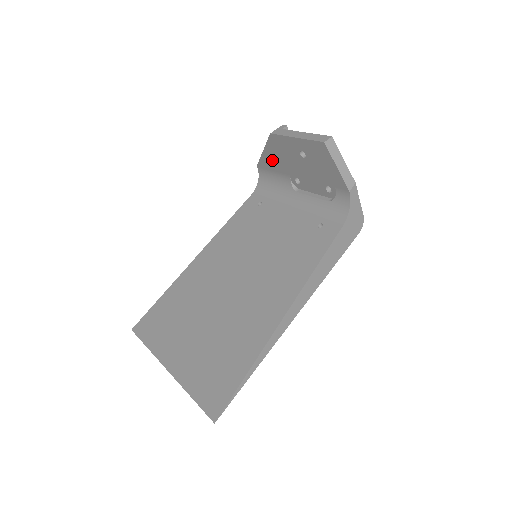
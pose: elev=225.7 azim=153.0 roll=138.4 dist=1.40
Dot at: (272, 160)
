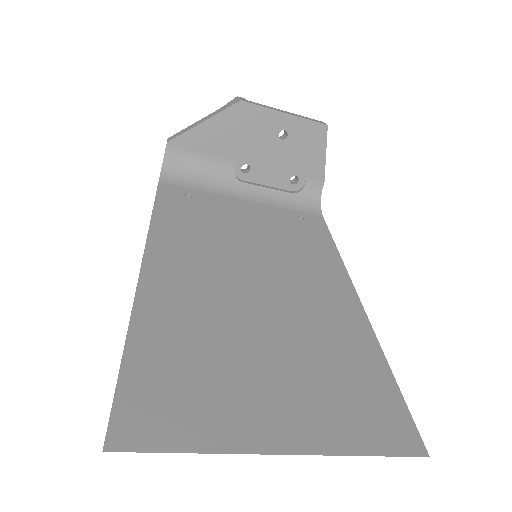
Dot at: (214, 137)
